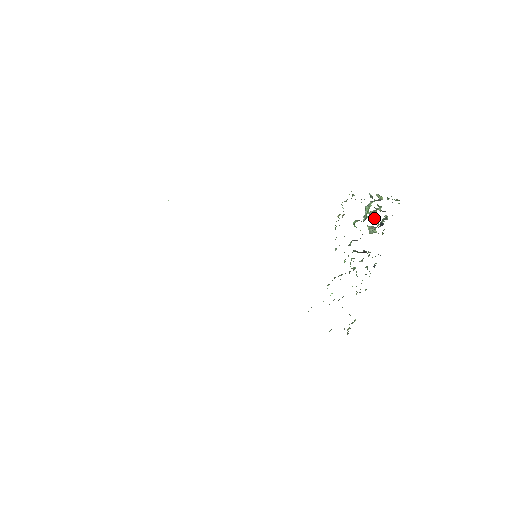
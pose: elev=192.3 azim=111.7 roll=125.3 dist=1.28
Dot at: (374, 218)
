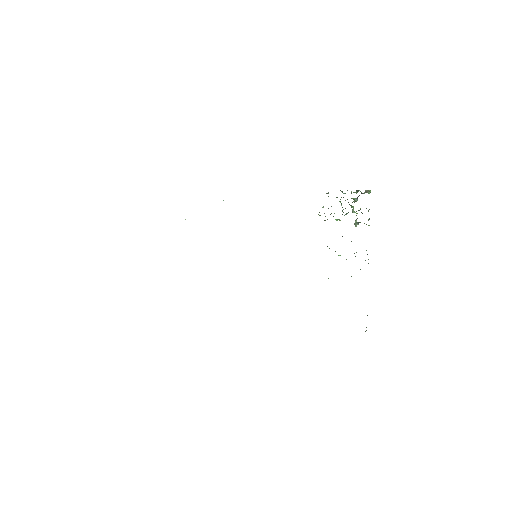
Dot at: (352, 210)
